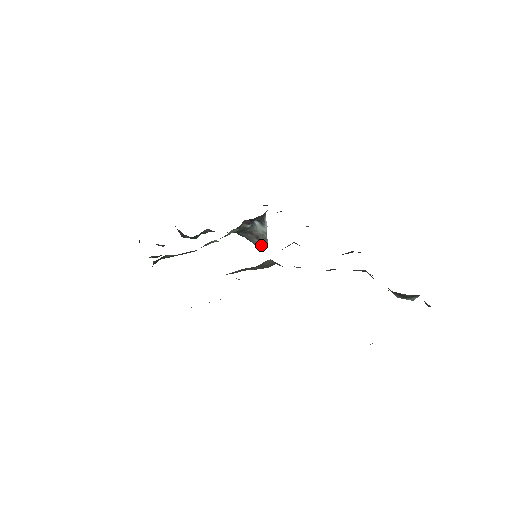
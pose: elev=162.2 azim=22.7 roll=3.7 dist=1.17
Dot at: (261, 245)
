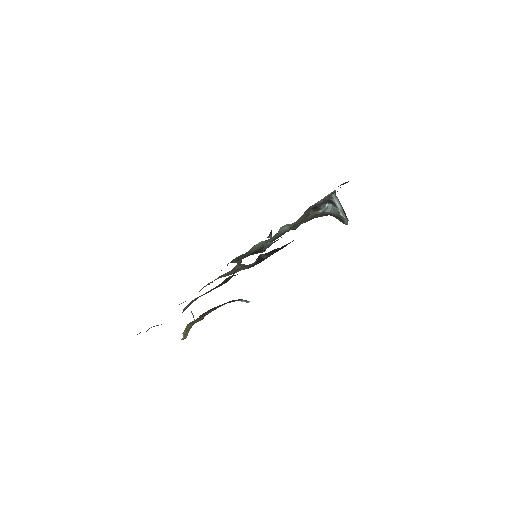
Dot at: (344, 223)
